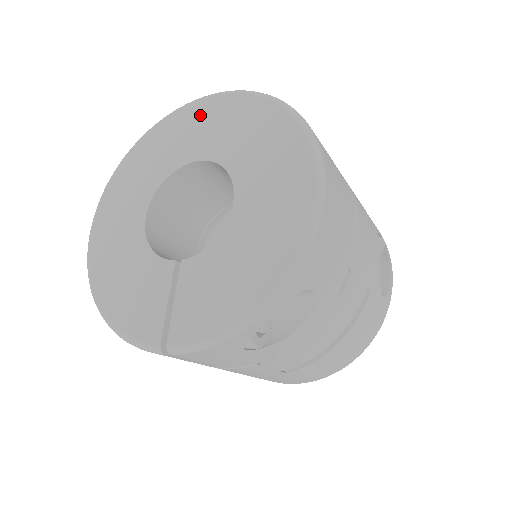
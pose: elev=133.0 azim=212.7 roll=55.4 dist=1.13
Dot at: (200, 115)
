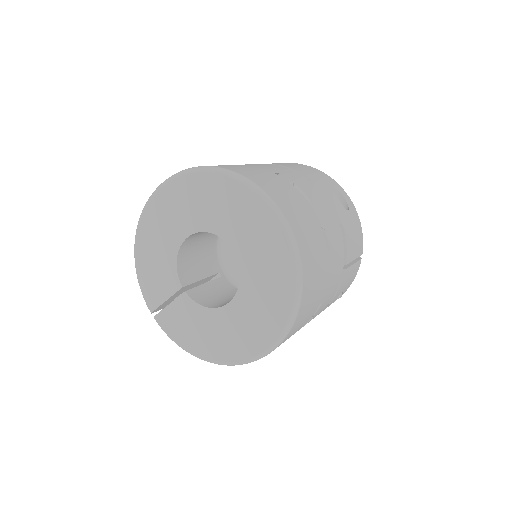
Dot at: (260, 222)
